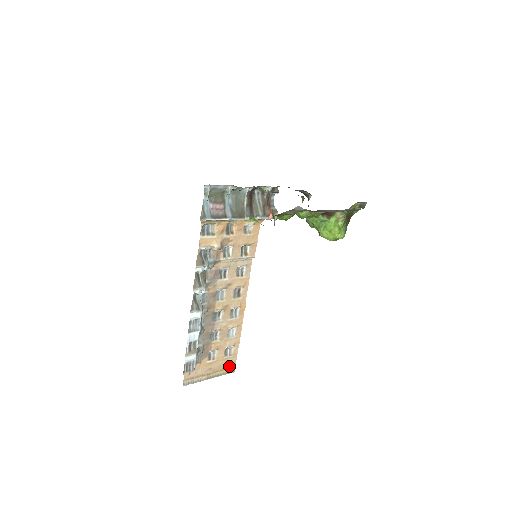
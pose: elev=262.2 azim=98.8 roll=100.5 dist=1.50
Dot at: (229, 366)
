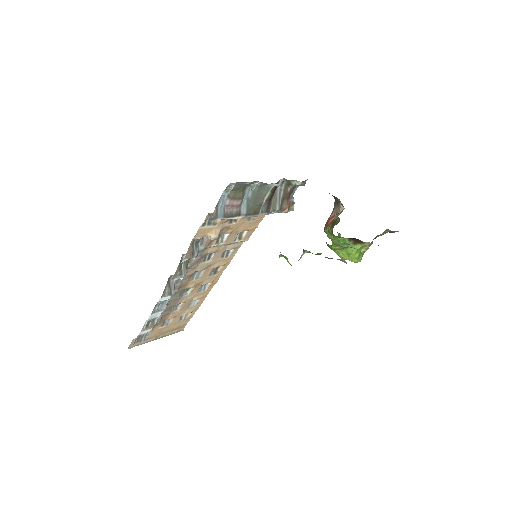
Dot at: (180, 327)
